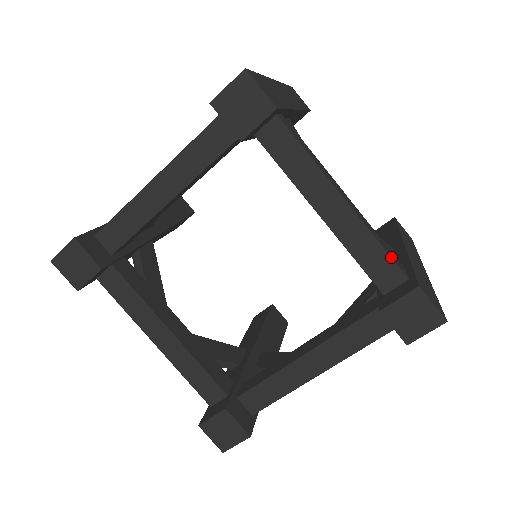
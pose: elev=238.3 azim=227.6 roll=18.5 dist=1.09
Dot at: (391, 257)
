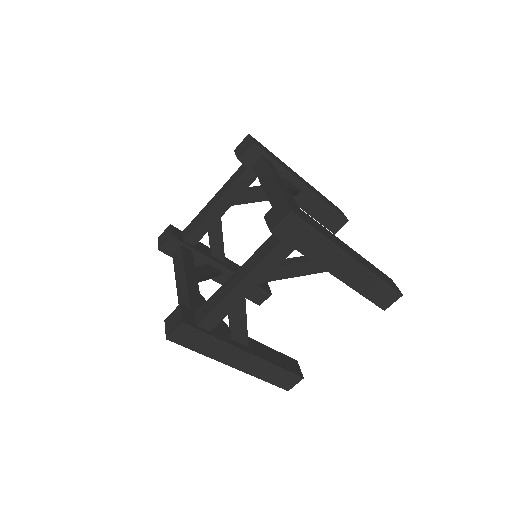
Dot at: occluded
